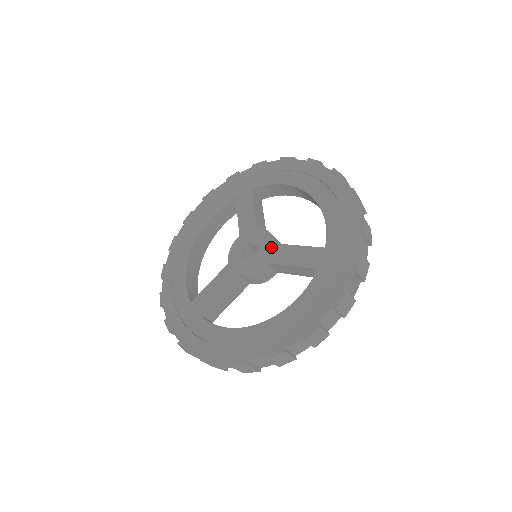
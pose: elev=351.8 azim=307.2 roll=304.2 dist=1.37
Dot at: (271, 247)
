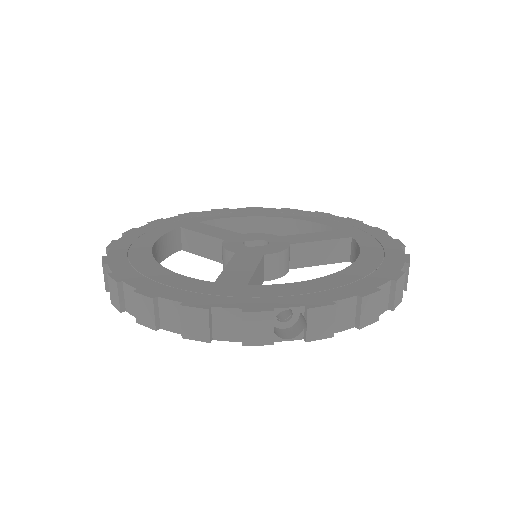
Dot at: (280, 238)
